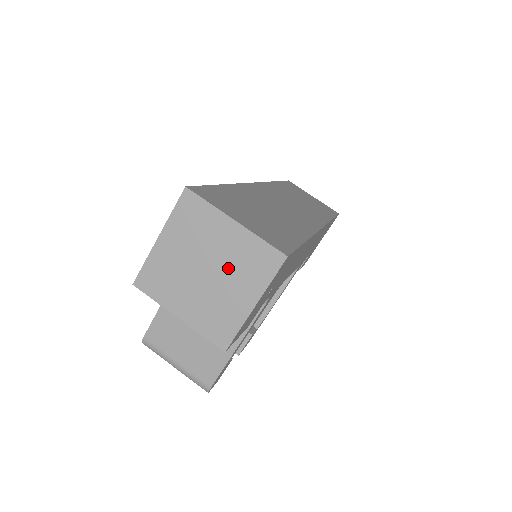
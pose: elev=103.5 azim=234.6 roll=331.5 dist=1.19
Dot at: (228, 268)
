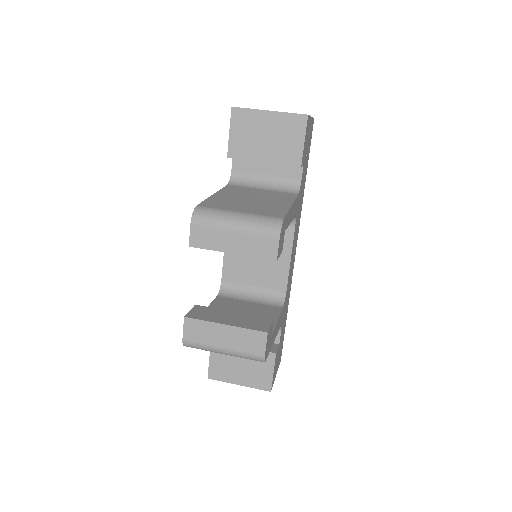
Dot at: occluded
